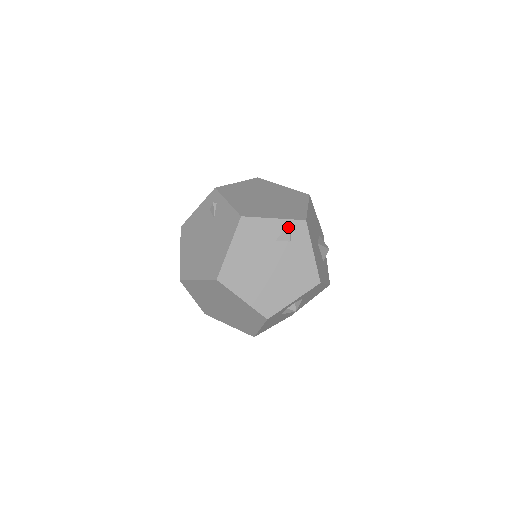
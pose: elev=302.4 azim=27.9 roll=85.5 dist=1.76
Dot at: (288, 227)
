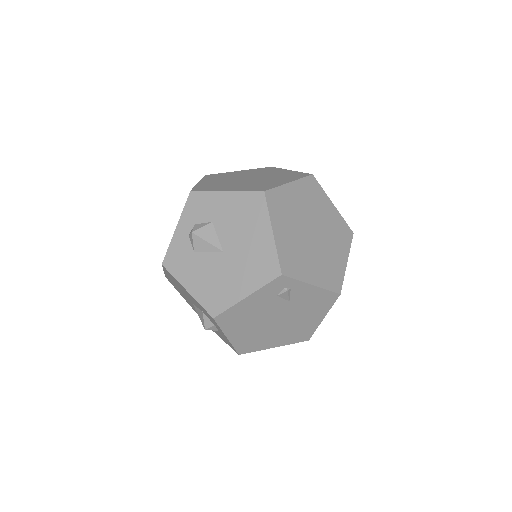
Dot at: occluded
